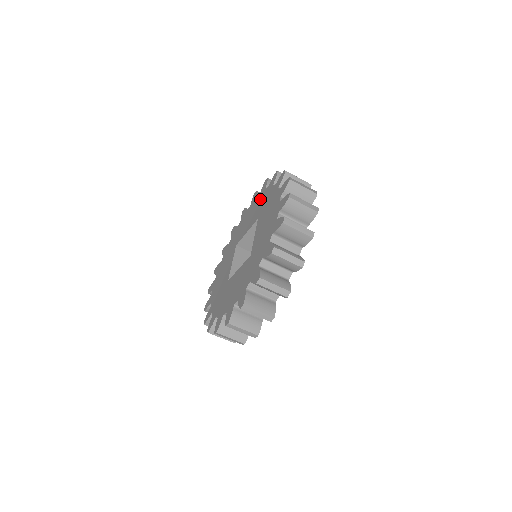
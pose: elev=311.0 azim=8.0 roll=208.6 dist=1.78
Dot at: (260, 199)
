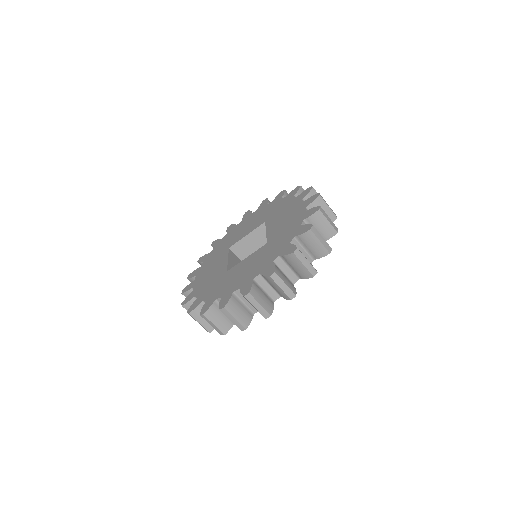
Dot at: (261, 211)
